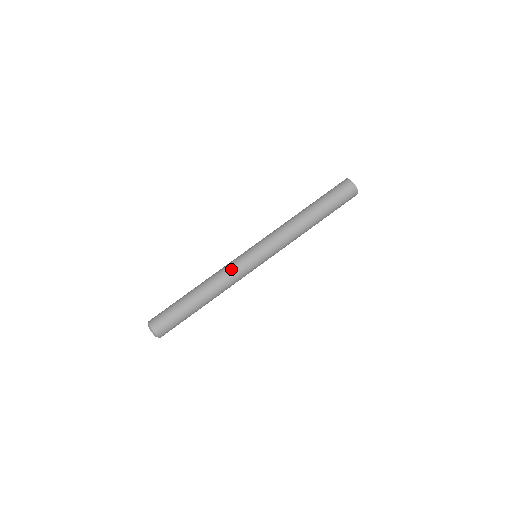
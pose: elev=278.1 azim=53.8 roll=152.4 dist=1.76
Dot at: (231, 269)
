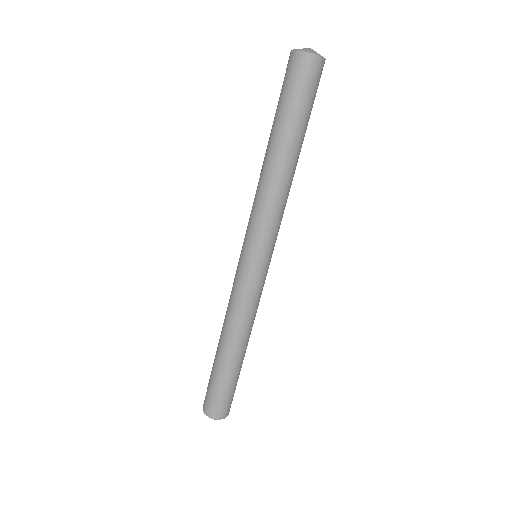
Dot at: (248, 302)
